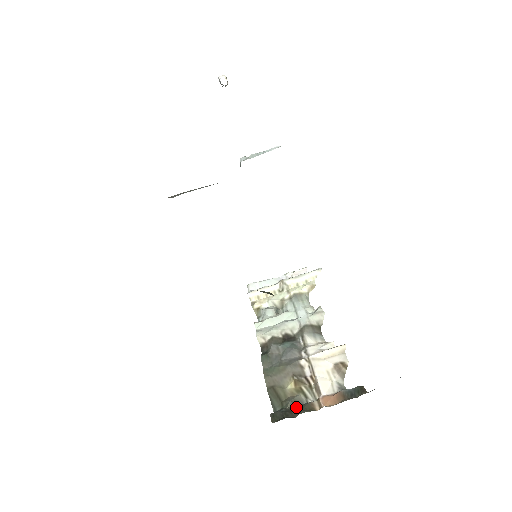
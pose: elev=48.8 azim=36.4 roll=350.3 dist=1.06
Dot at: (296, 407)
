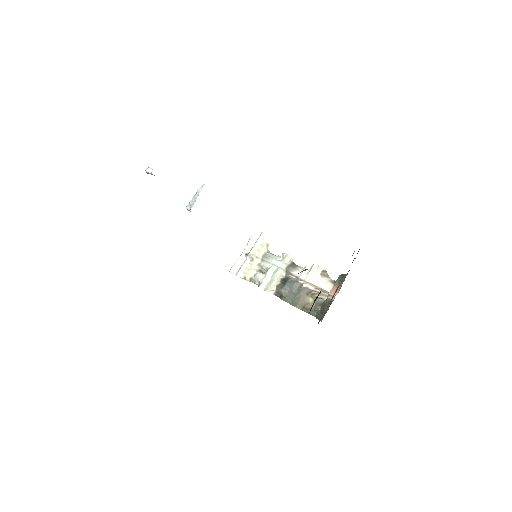
Dot at: (324, 306)
